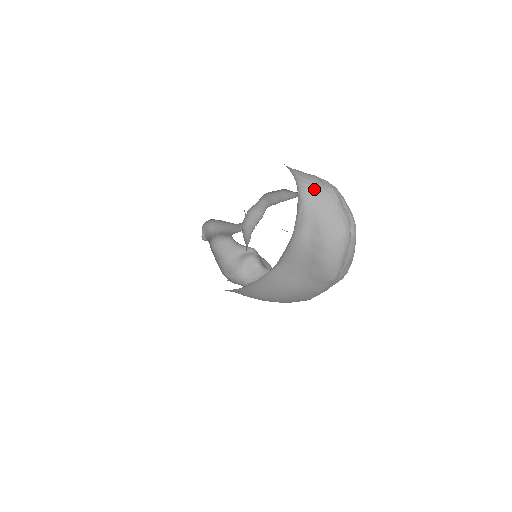
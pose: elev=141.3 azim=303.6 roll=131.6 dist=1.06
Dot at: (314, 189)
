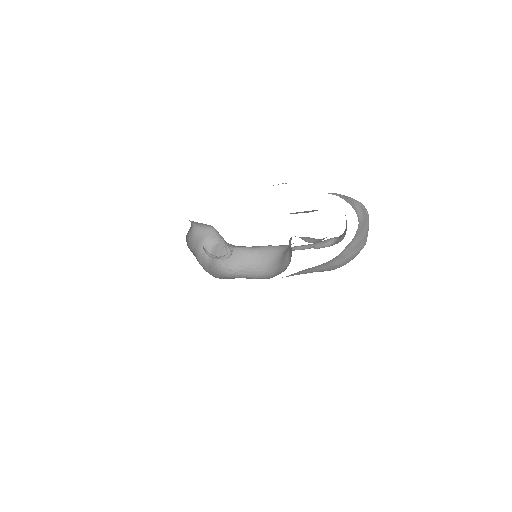
Dot at: (363, 219)
